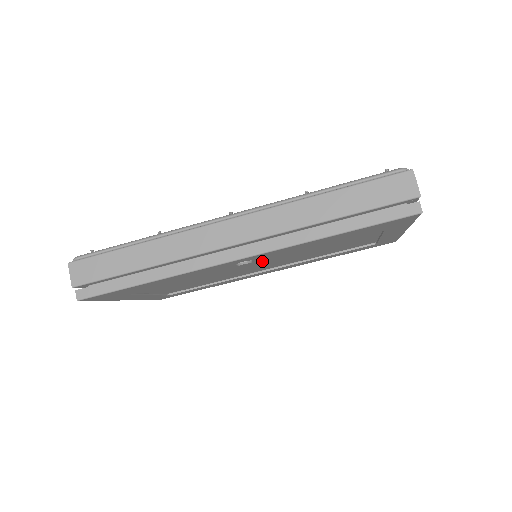
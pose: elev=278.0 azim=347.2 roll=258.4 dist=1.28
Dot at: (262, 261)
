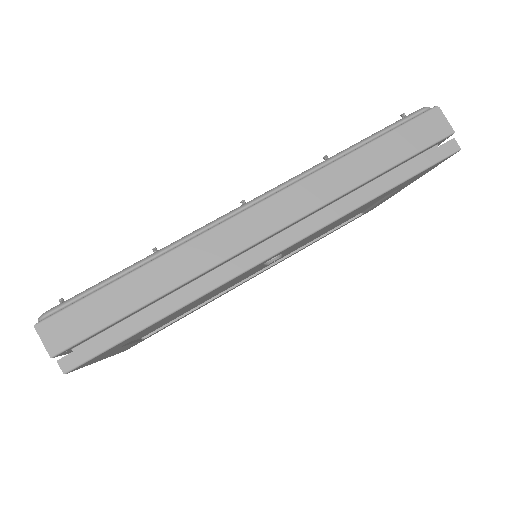
Dot at: occluded
